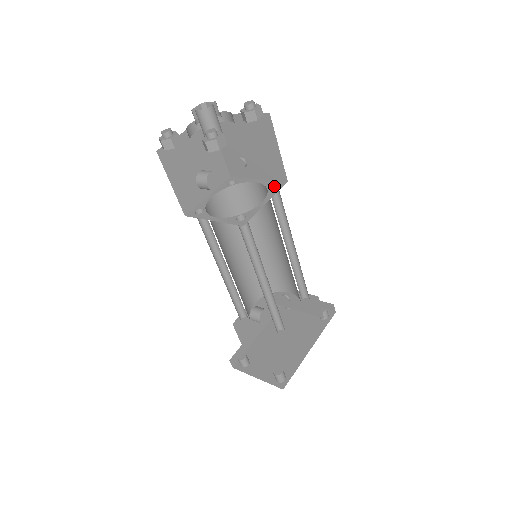
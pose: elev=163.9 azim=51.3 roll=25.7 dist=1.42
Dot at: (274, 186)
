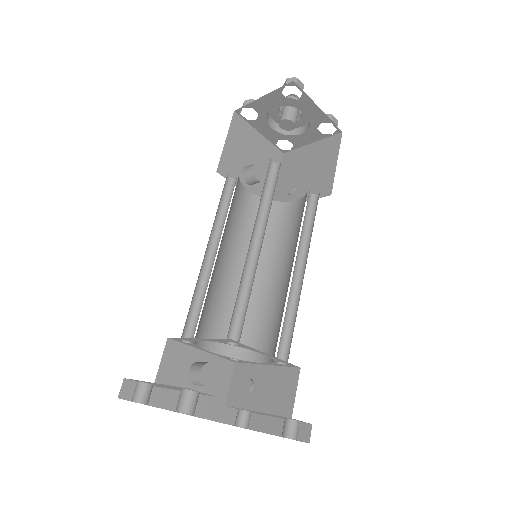
Dot at: (315, 196)
